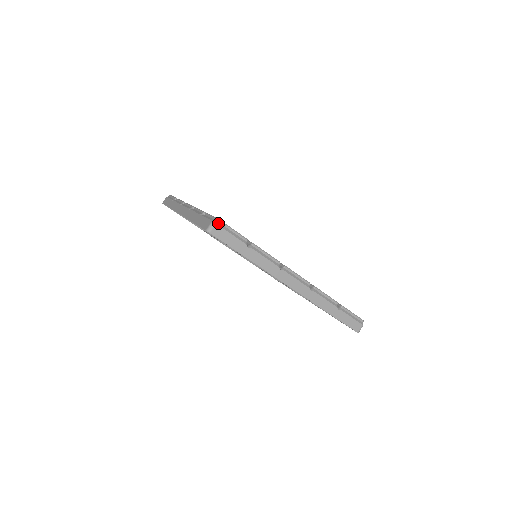
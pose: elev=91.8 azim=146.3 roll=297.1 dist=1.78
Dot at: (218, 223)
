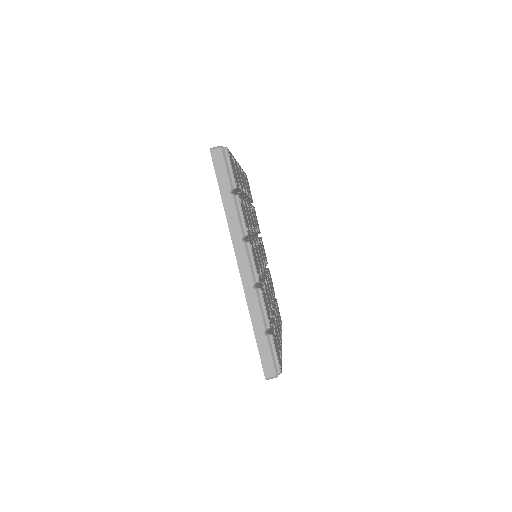
Dot at: (224, 150)
